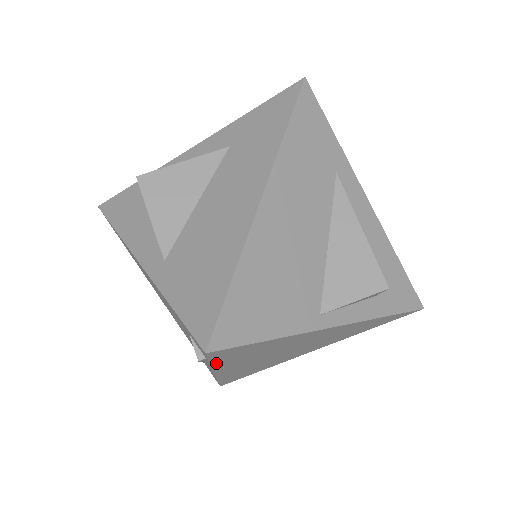
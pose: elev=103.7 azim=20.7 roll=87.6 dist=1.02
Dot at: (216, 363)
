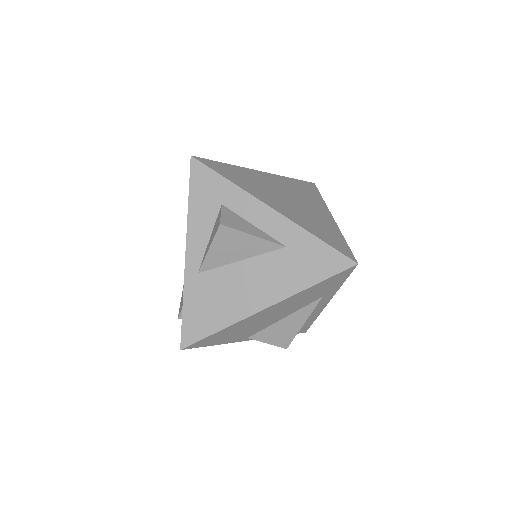
Dot at: occluded
